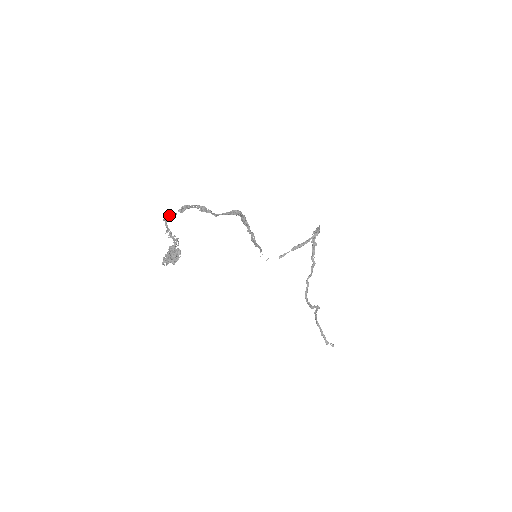
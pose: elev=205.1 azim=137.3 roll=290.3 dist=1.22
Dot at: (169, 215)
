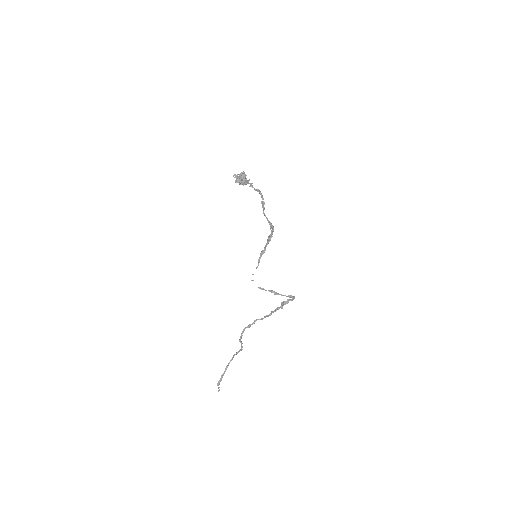
Dot at: (250, 183)
